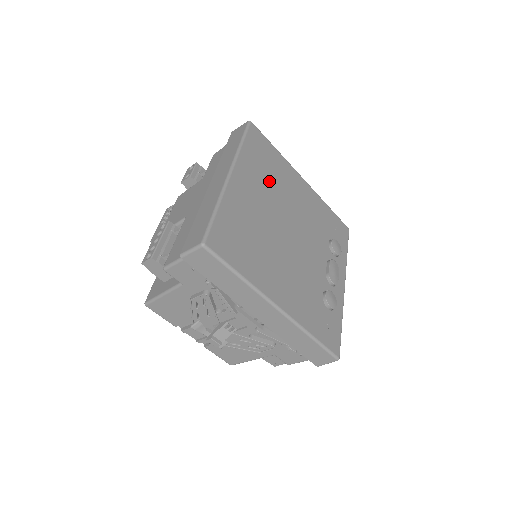
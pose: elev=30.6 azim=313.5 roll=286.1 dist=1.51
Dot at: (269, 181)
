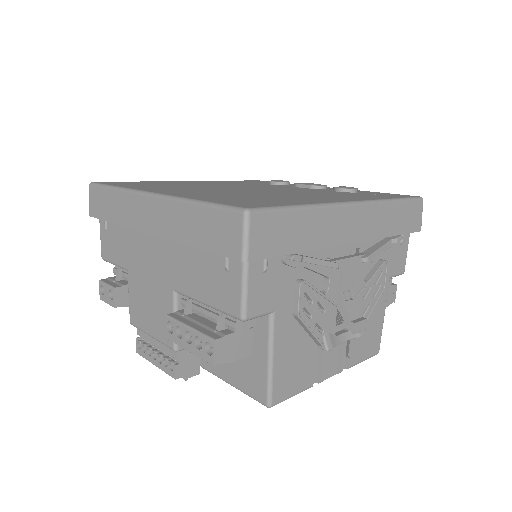
Dot at: occluded
